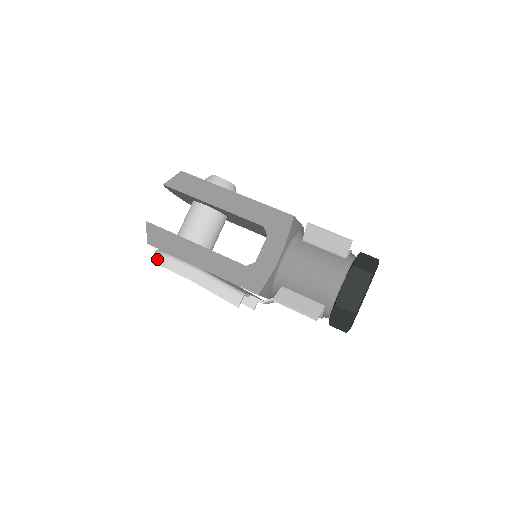
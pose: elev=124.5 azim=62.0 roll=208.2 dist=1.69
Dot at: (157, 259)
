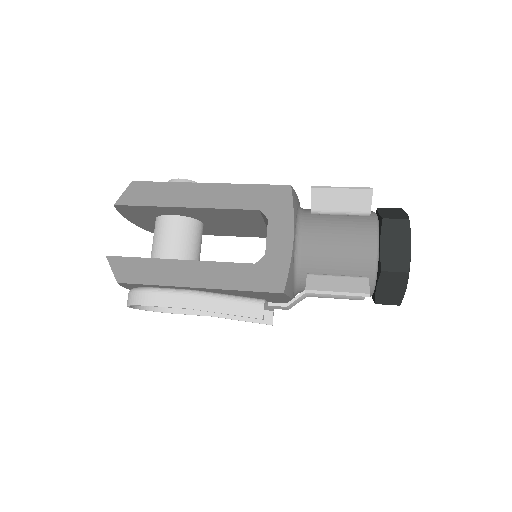
Dot at: (135, 299)
